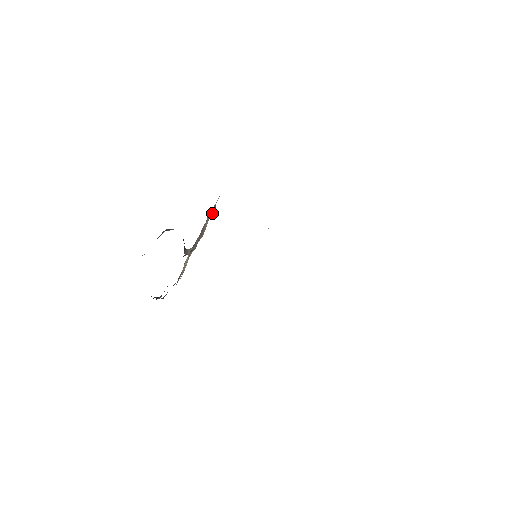
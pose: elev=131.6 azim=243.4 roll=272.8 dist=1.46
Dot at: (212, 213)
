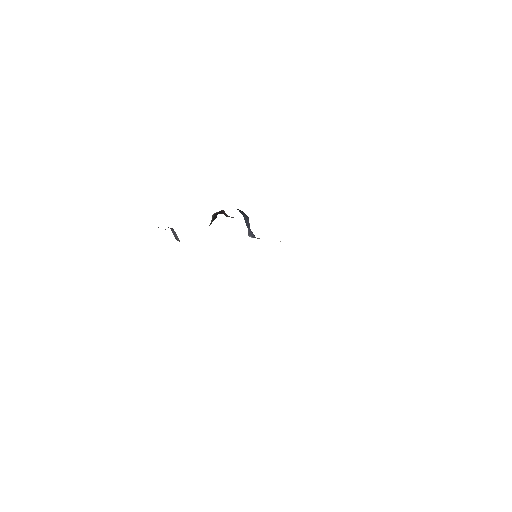
Dot at: occluded
